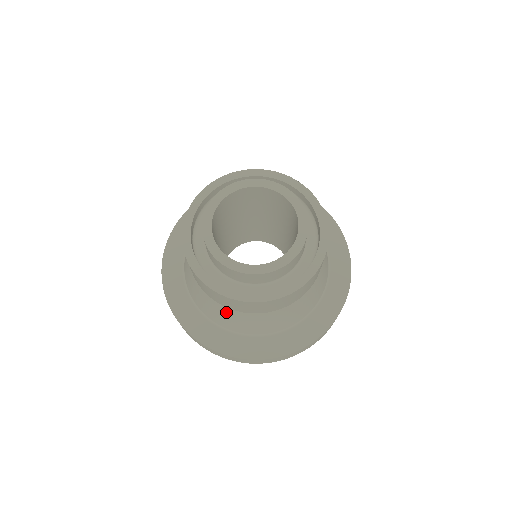
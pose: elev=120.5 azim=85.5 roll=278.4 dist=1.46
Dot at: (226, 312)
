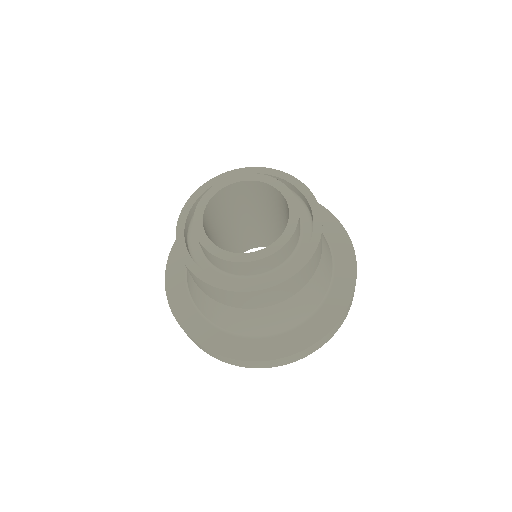
Dot at: (218, 307)
